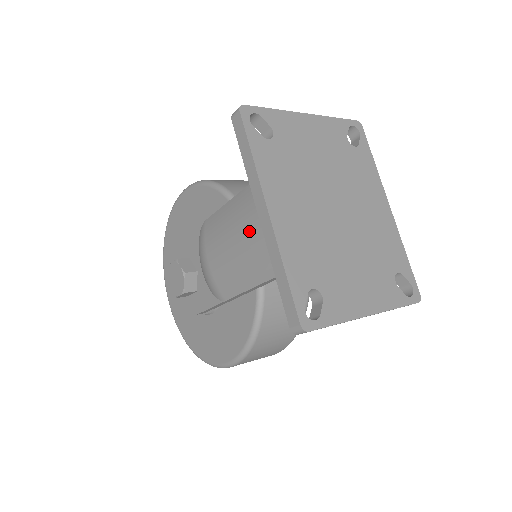
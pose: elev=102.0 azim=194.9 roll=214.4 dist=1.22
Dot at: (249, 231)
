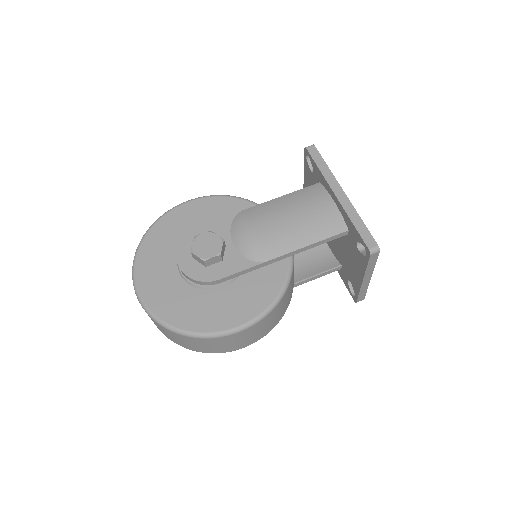
Dot at: (310, 209)
